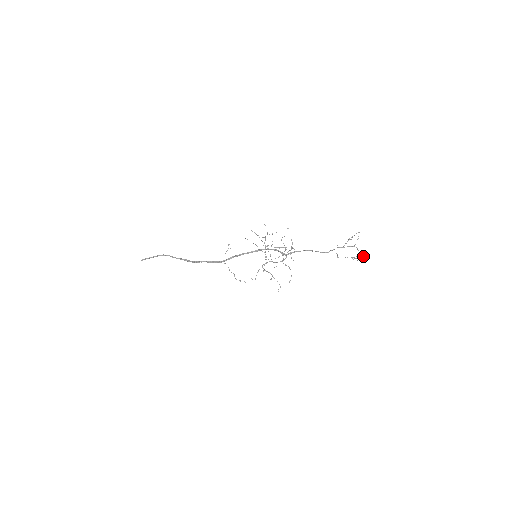
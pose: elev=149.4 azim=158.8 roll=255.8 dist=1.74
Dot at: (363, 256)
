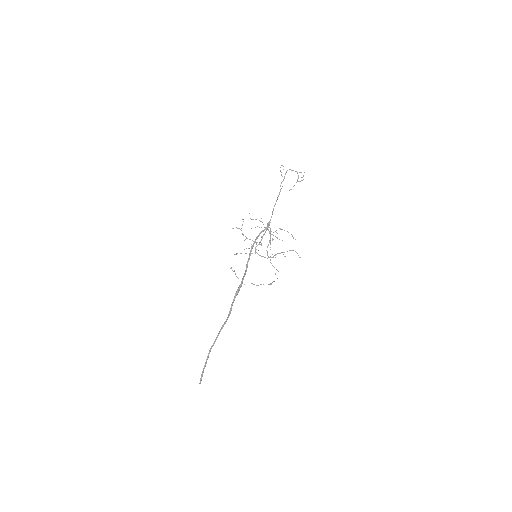
Dot at: occluded
